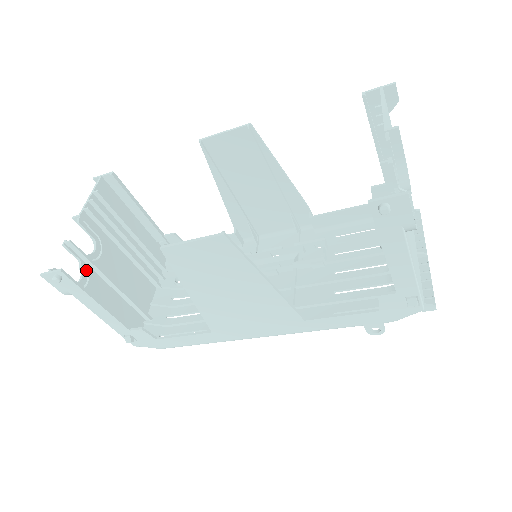
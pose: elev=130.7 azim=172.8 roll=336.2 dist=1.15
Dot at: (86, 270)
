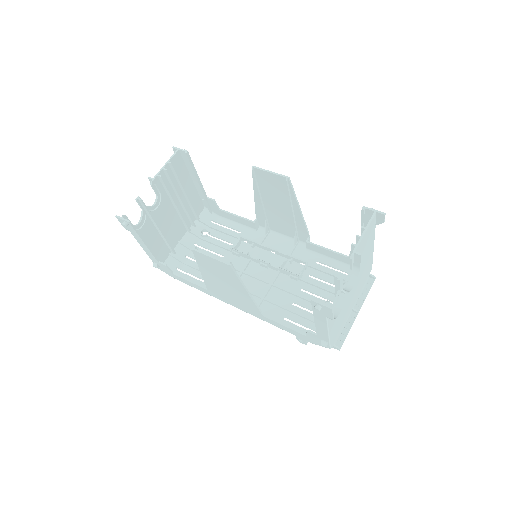
Dot at: (145, 217)
